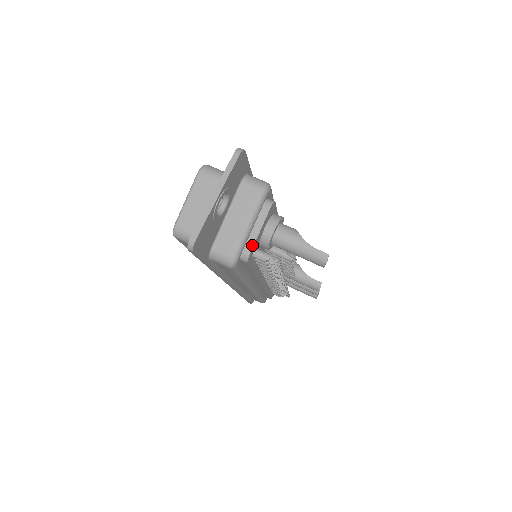
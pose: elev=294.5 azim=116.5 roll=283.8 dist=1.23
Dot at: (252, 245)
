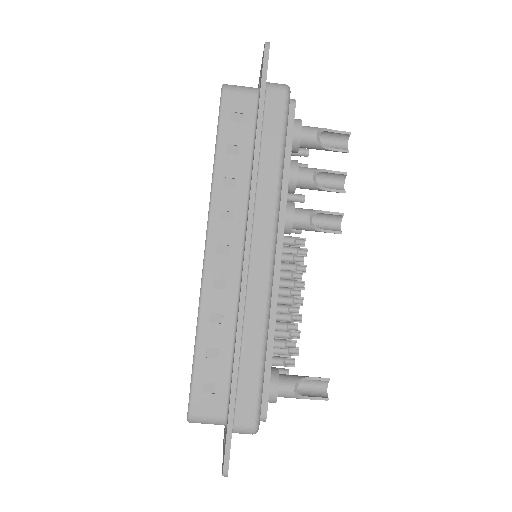
Dot at: occluded
